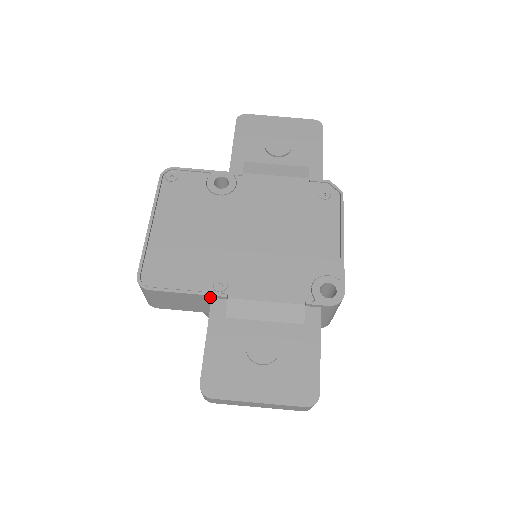
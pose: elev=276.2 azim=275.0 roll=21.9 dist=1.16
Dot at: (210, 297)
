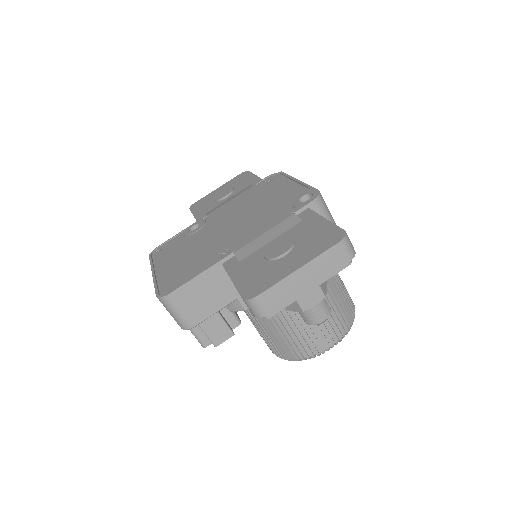
Dot at: (221, 265)
